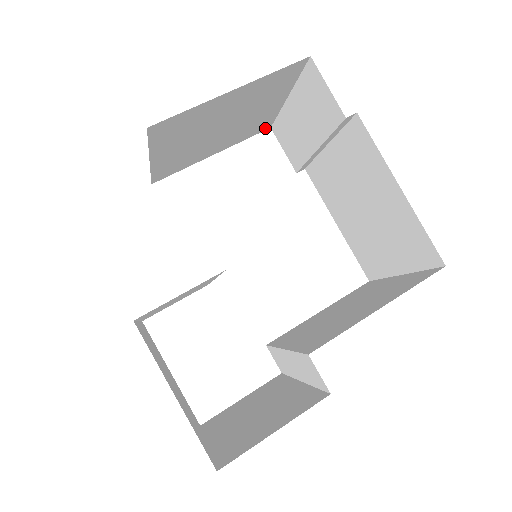
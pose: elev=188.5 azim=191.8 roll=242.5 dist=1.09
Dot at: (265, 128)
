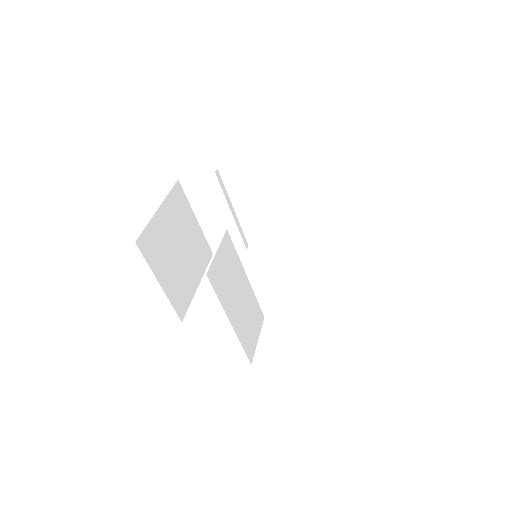
Dot at: (210, 255)
